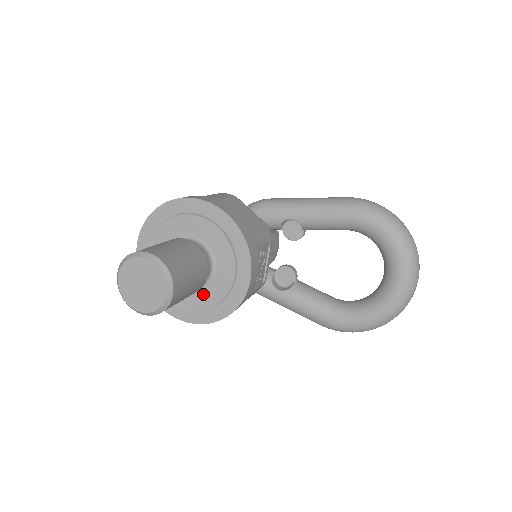
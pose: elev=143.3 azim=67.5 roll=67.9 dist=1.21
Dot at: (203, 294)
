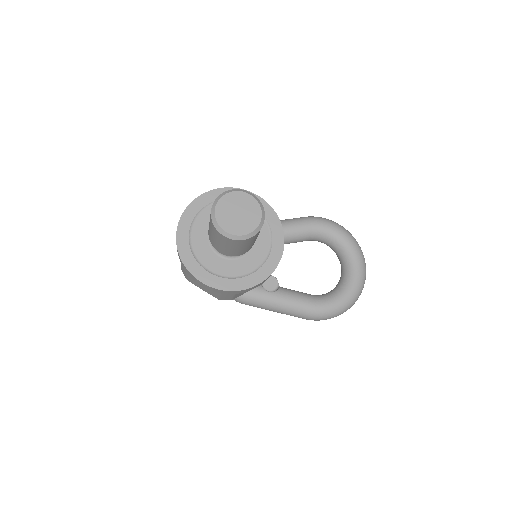
Dot at: (244, 262)
